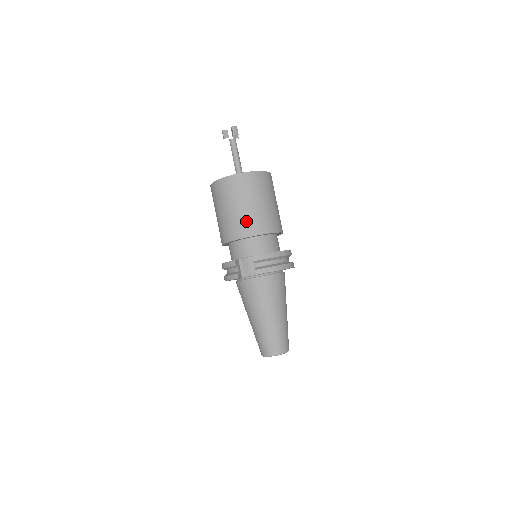
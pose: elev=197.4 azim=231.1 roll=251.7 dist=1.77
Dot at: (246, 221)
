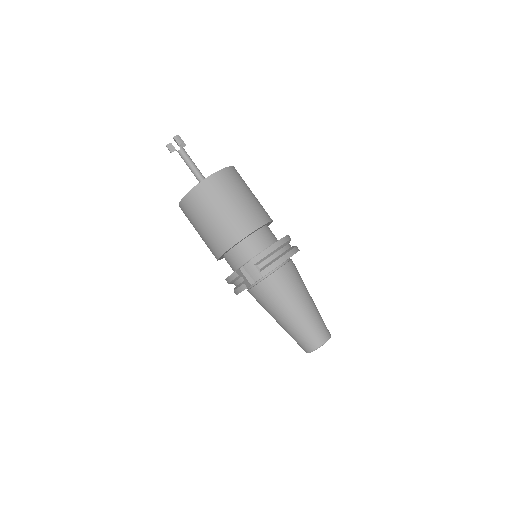
Dot at: (229, 227)
